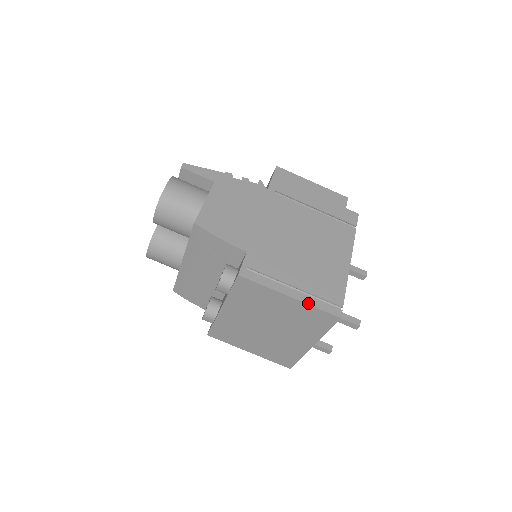
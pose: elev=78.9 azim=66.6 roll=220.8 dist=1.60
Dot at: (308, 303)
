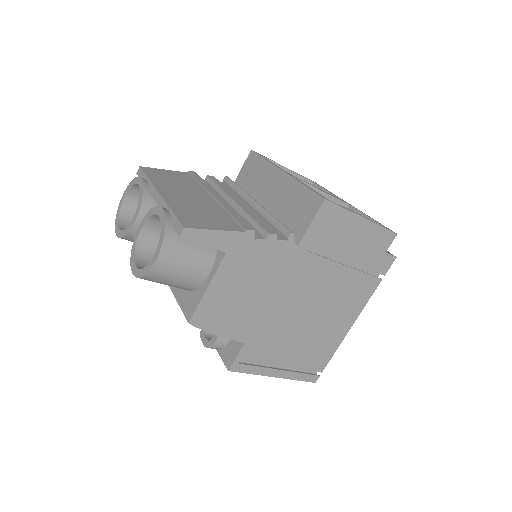
Dot at: (290, 378)
